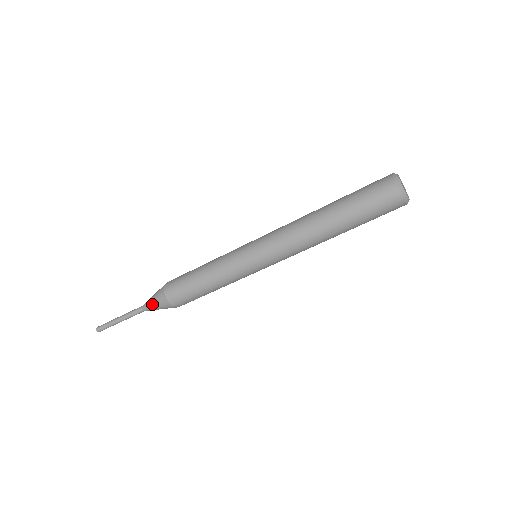
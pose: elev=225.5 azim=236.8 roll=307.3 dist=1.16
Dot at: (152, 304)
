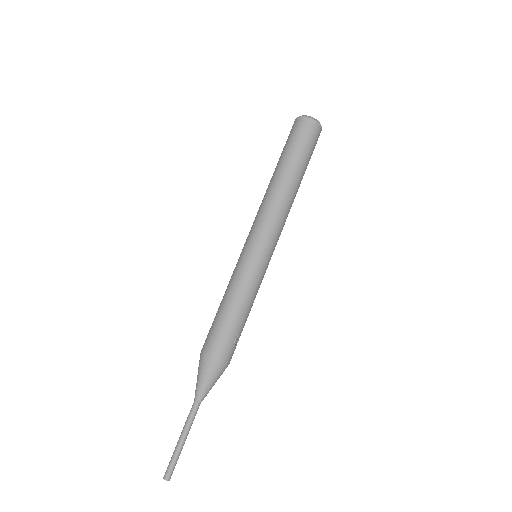
Dot at: (200, 383)
